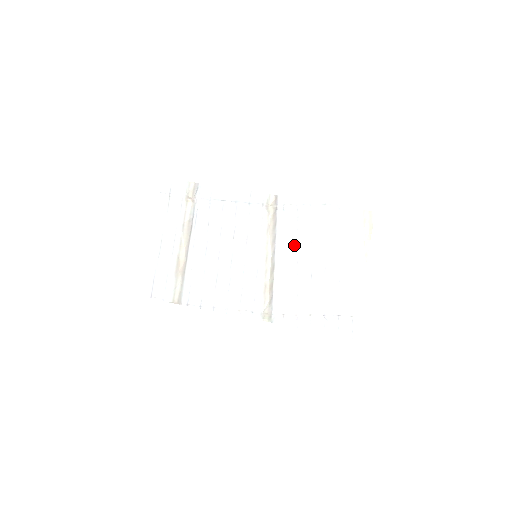
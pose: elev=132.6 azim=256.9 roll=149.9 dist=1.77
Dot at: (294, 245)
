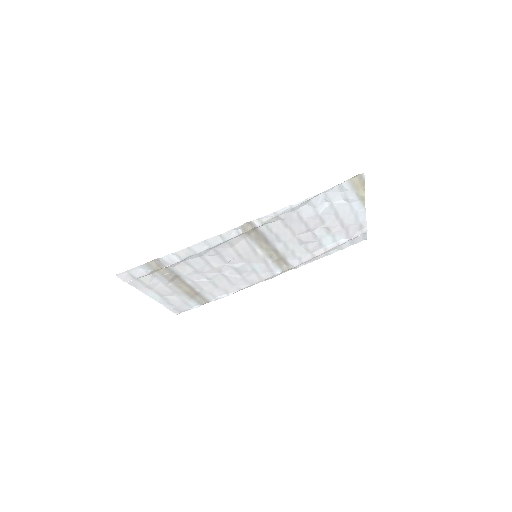
Dot at: (289, 234)
